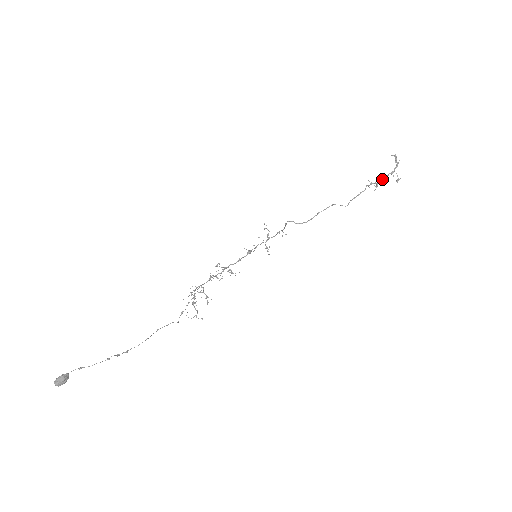
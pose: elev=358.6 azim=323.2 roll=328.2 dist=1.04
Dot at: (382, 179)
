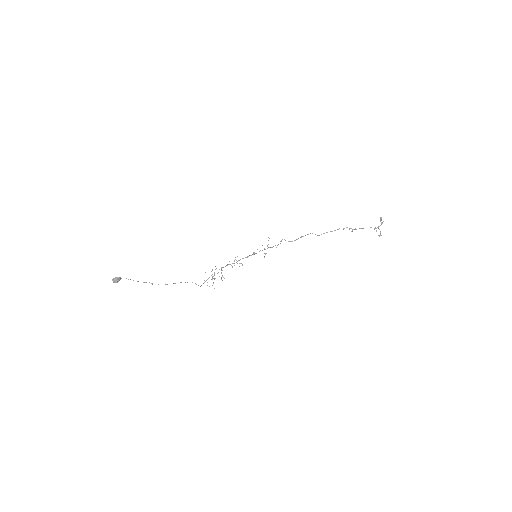
Dot at: (359, 228)
